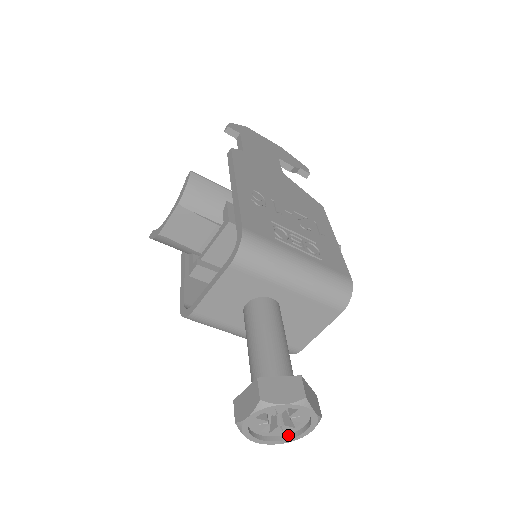
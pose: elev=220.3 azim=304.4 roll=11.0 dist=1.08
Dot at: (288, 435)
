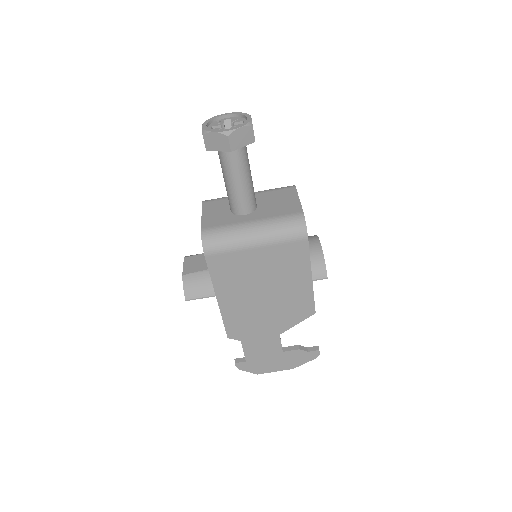
Dot at: (244, 126)
